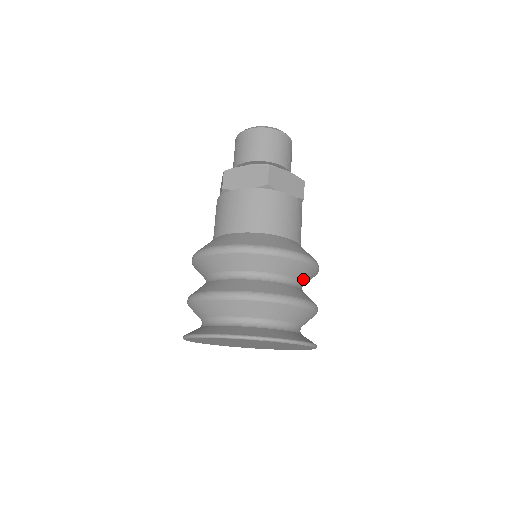
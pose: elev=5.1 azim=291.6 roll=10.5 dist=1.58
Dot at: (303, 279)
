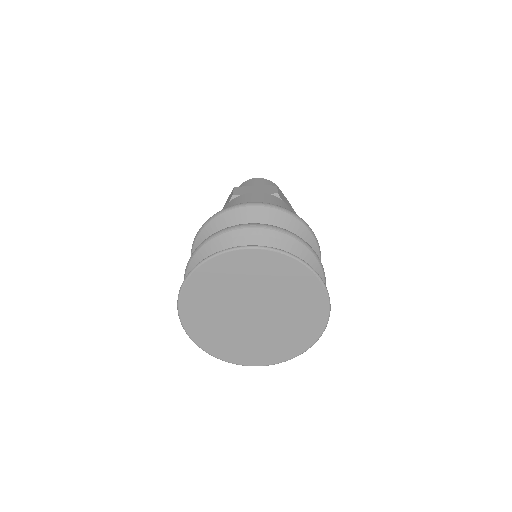
Dot at: occluded
